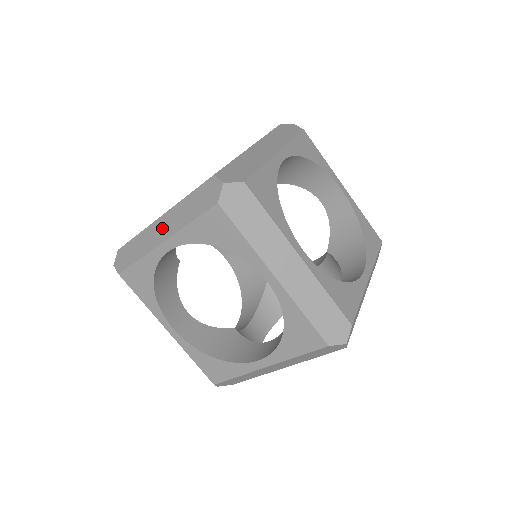
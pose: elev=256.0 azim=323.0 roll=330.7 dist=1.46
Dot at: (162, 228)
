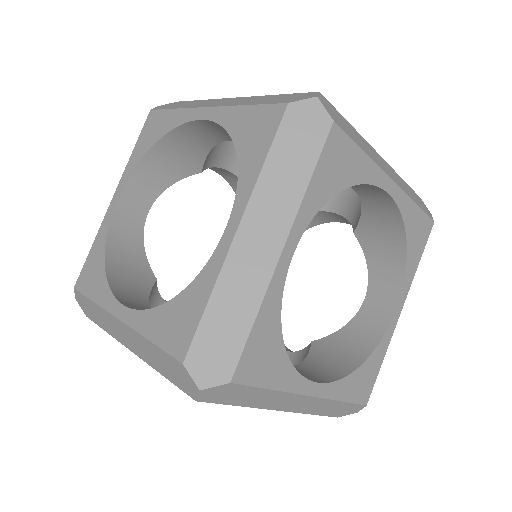
Dot at: (224, 101)
